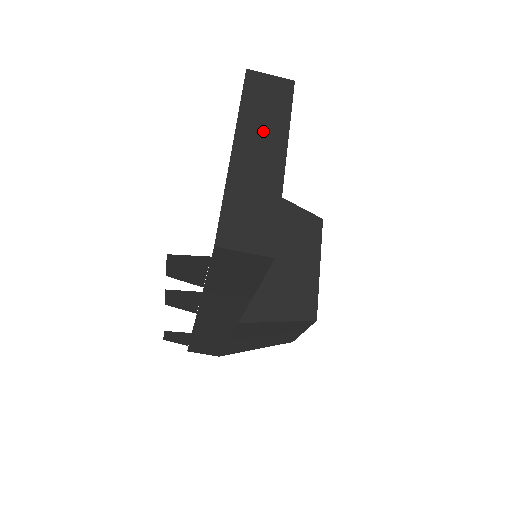
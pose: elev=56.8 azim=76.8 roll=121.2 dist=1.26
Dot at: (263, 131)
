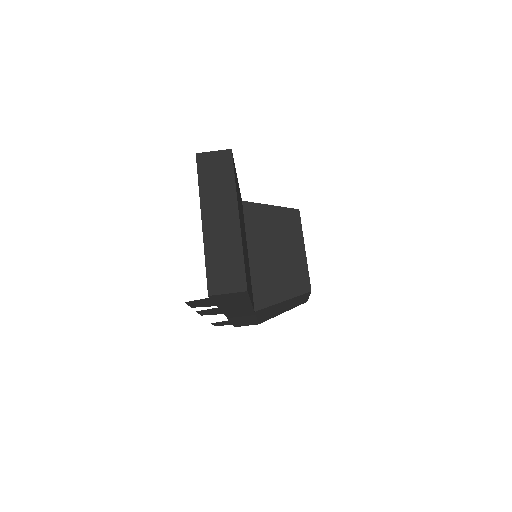
Dot at: (219, 200)
